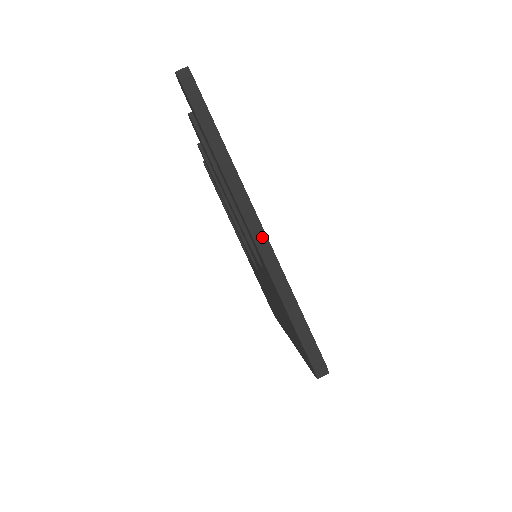
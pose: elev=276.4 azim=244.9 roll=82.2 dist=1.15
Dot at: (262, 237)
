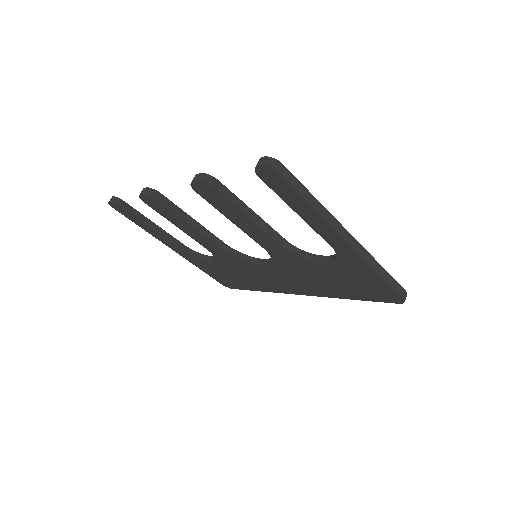
Dot at: (358, 246)
